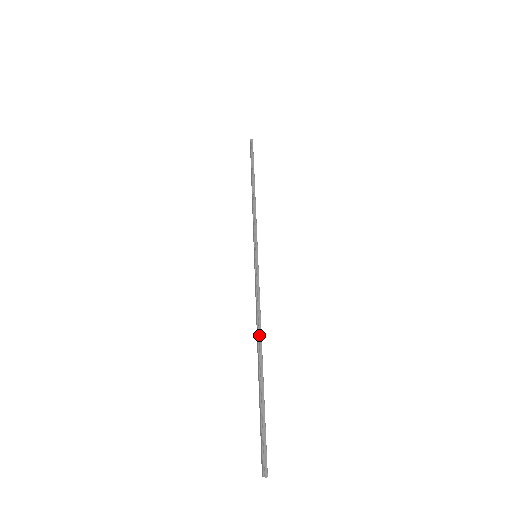
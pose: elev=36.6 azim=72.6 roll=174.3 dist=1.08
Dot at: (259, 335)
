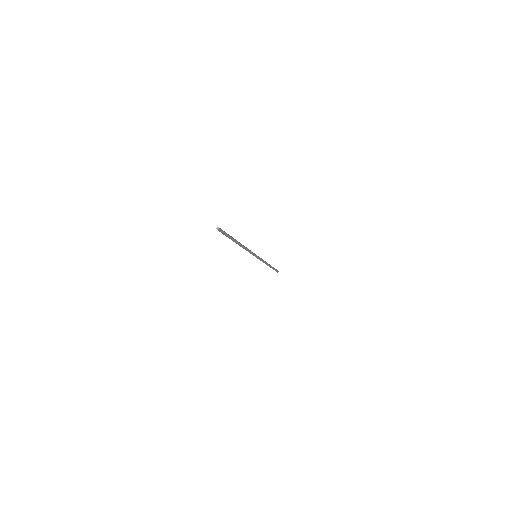
Dot at: (241, 245)
